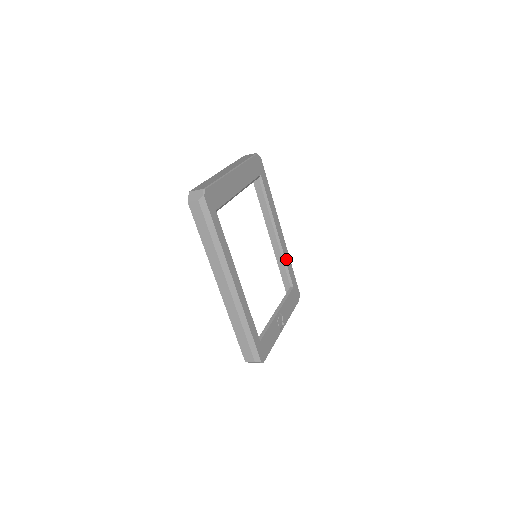
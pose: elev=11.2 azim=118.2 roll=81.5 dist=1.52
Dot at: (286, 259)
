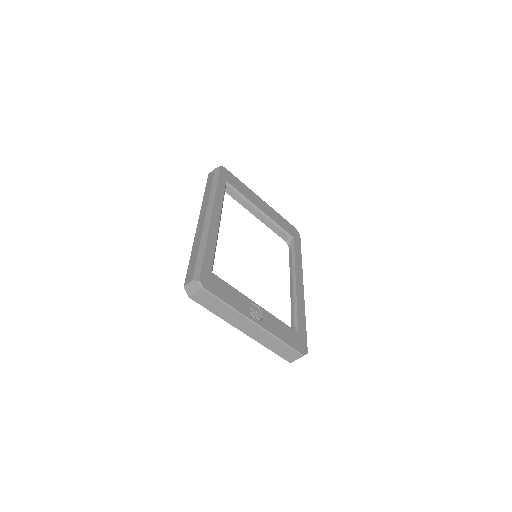
Dot at: (298, 305)
